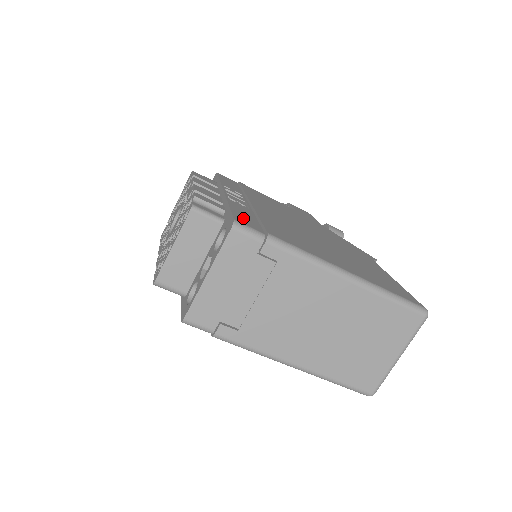
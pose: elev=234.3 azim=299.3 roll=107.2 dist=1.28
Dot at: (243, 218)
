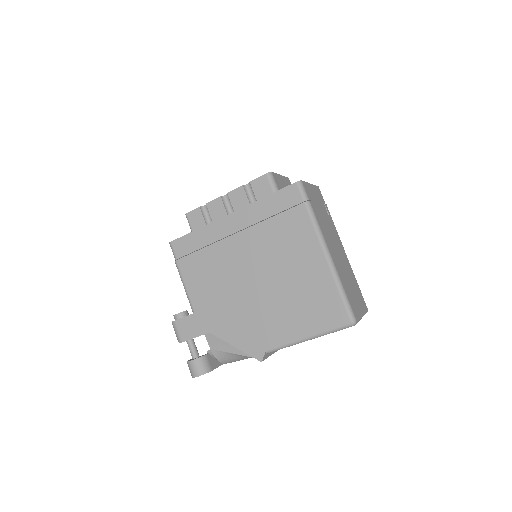
Dot at: occluded
